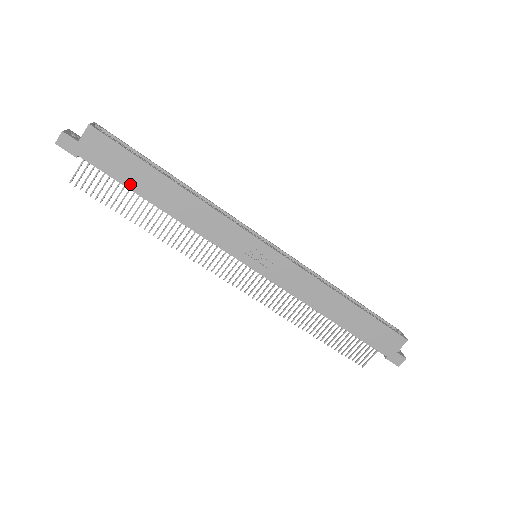
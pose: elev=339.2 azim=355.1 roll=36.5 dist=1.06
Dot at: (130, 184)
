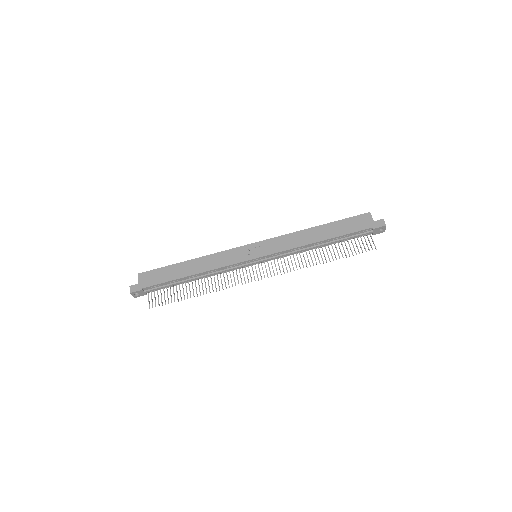
Dot at: (172, 278)
